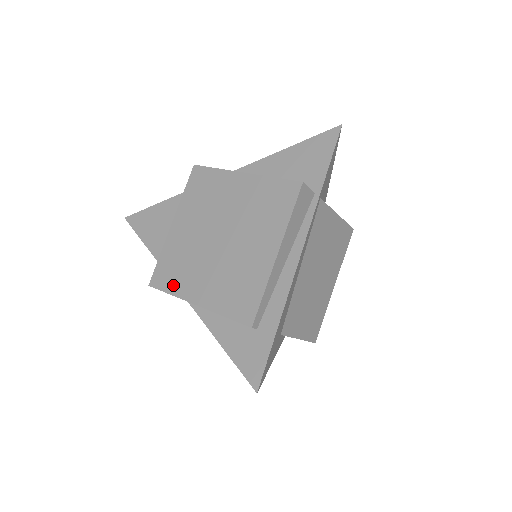
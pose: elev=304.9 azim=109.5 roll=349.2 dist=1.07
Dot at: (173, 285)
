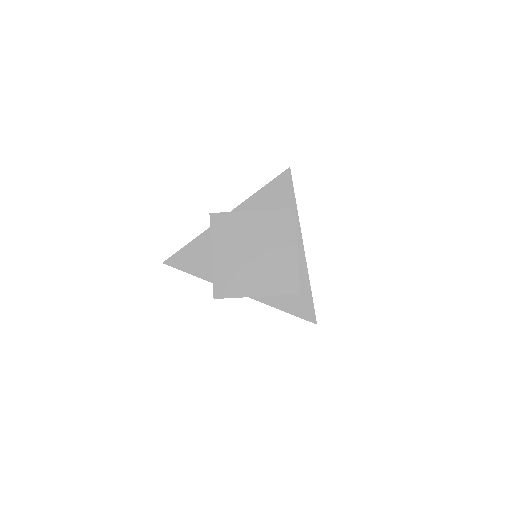
Dot at: (234, 292)
